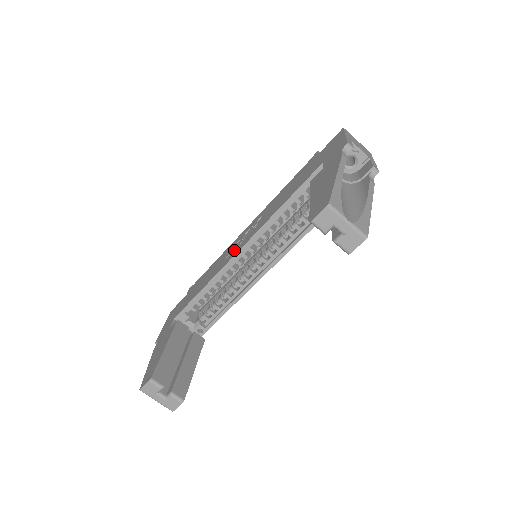
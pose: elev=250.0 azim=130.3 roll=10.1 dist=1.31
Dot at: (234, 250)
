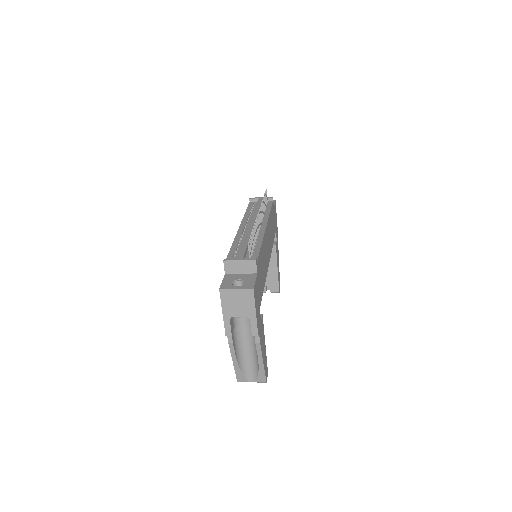
Dot at: occluded
